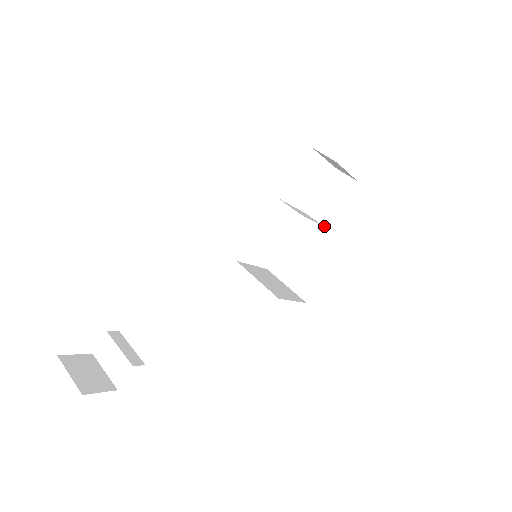
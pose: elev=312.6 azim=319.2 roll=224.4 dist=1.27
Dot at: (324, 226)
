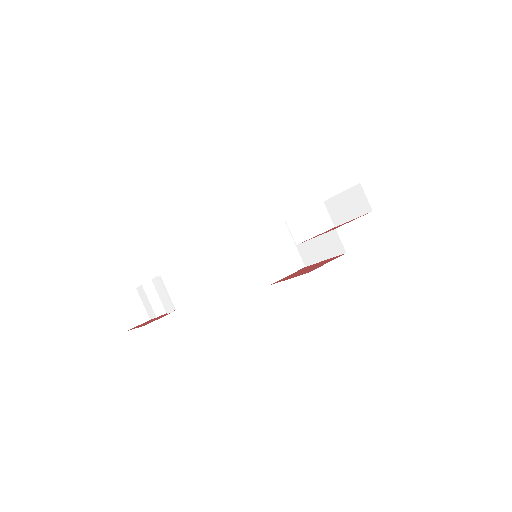
Dot at: (334, 225)
